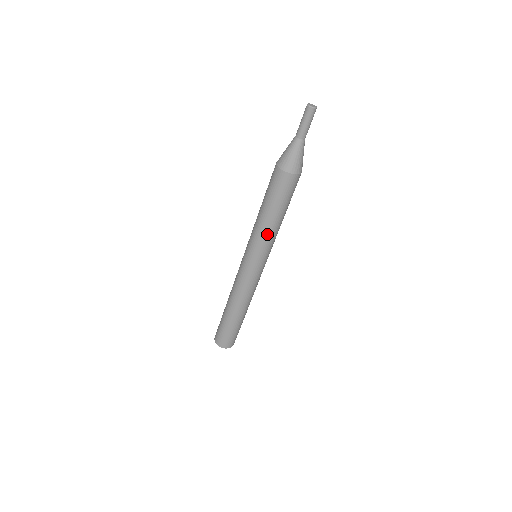
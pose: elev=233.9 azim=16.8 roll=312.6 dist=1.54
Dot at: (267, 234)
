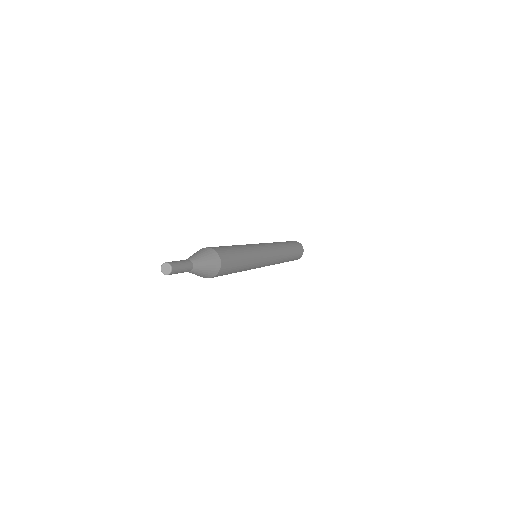
Dot at: occluded
